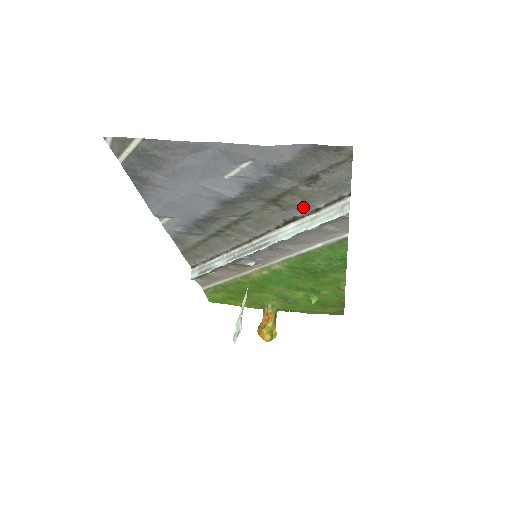
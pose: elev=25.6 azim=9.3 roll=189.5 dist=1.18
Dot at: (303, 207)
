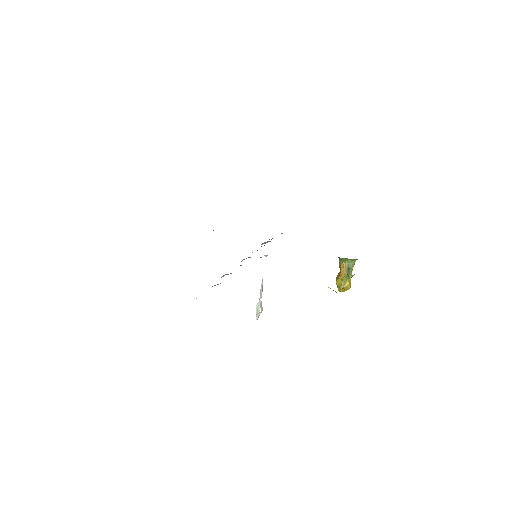
Dot at: occluded
